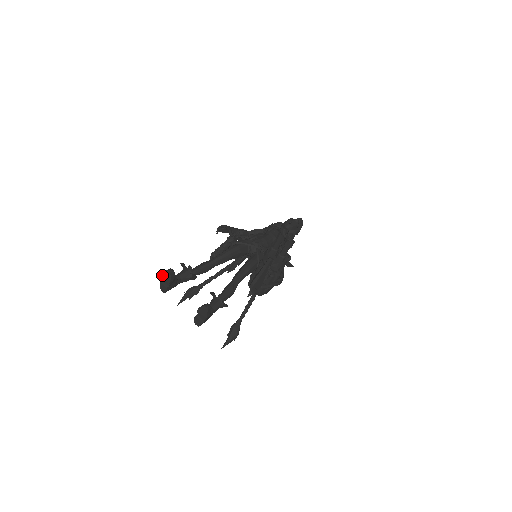
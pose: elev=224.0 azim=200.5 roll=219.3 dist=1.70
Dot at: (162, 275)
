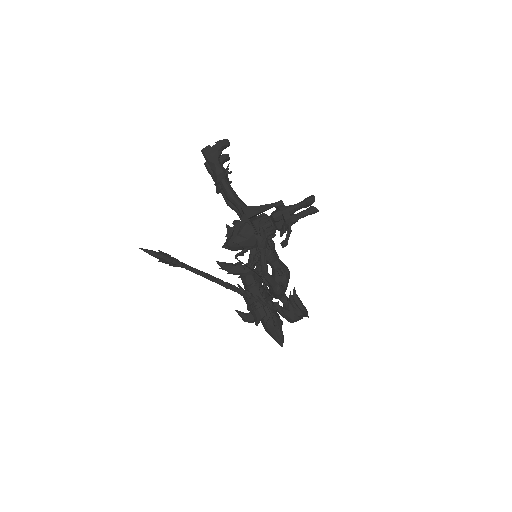
Dot at: occluded
